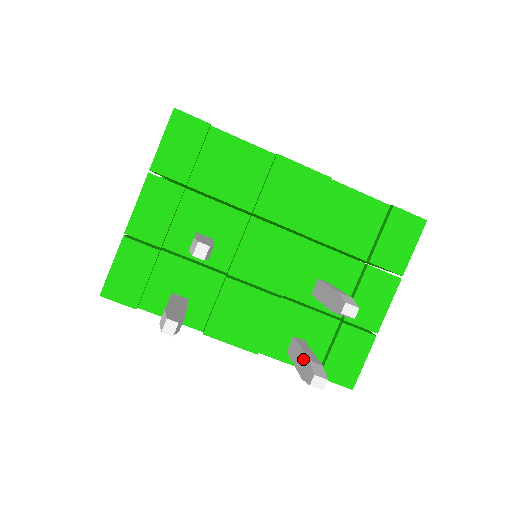
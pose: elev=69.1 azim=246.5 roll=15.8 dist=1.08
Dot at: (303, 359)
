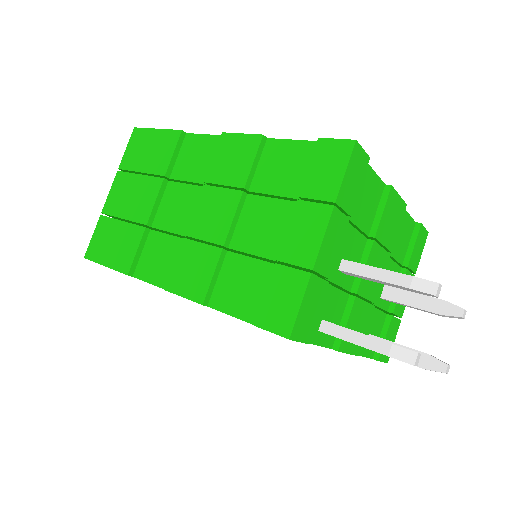
Dot at: occluded
